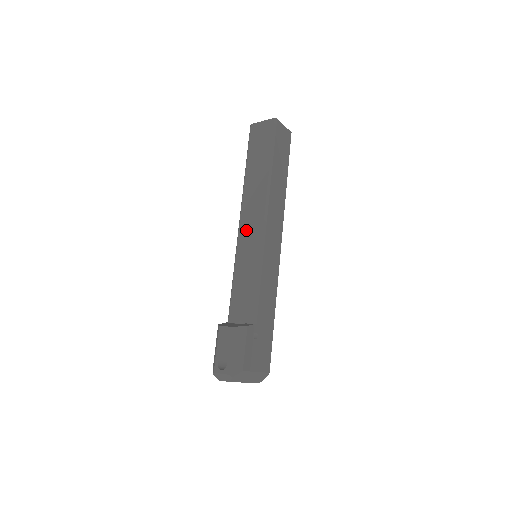
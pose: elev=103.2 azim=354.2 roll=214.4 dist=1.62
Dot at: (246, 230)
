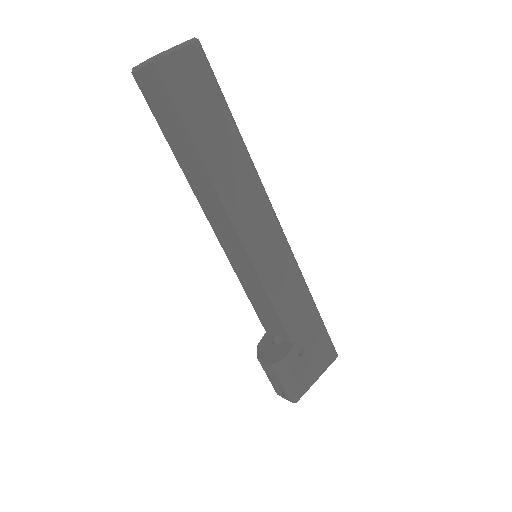
Dot at: (224, 239)
